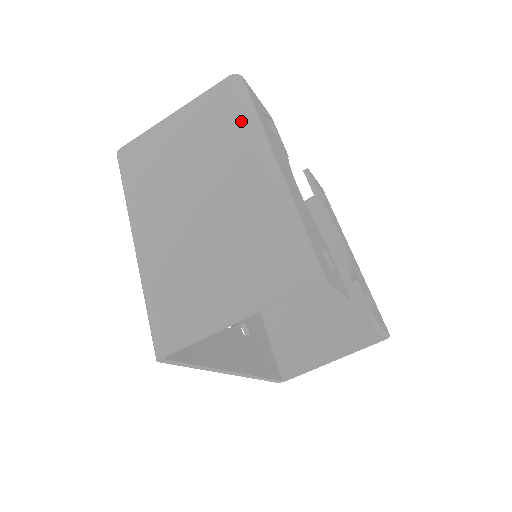
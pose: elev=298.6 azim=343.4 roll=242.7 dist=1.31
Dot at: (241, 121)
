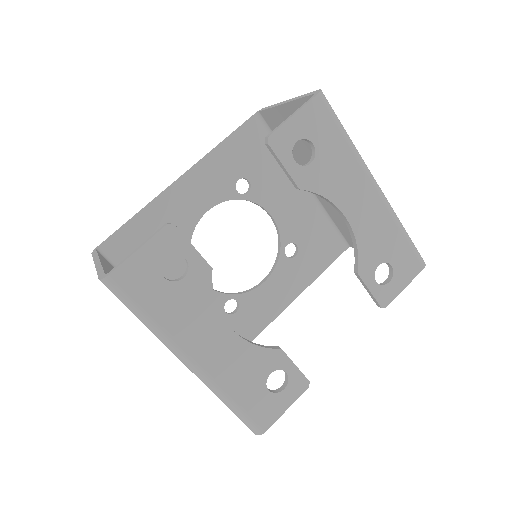
Dot at: (144, 324)
